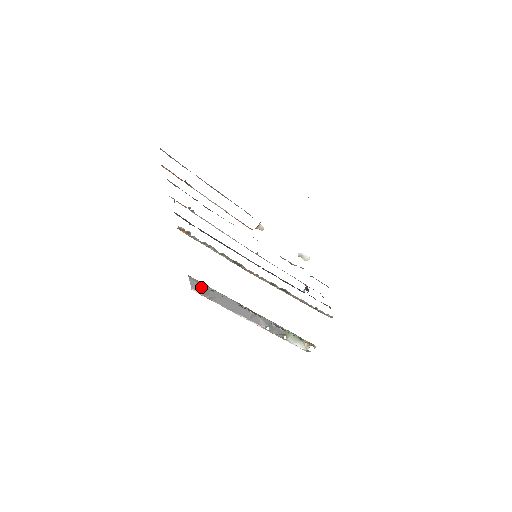
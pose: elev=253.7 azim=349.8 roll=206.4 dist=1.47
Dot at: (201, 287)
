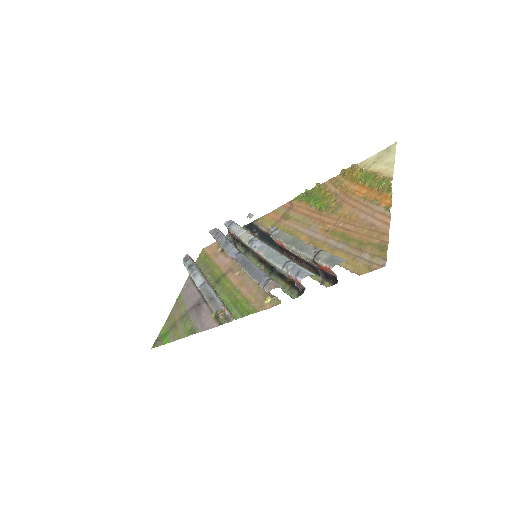
Dot at: occluded
